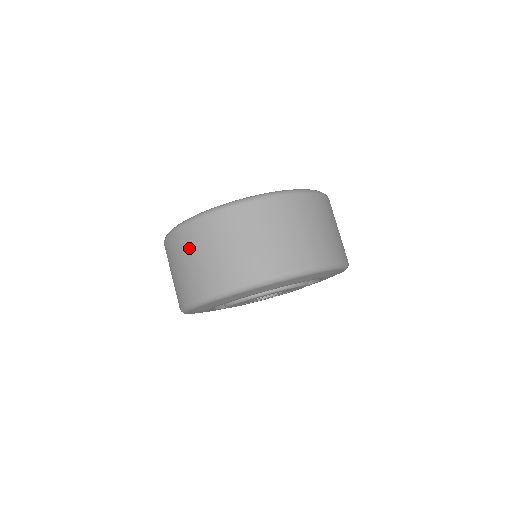
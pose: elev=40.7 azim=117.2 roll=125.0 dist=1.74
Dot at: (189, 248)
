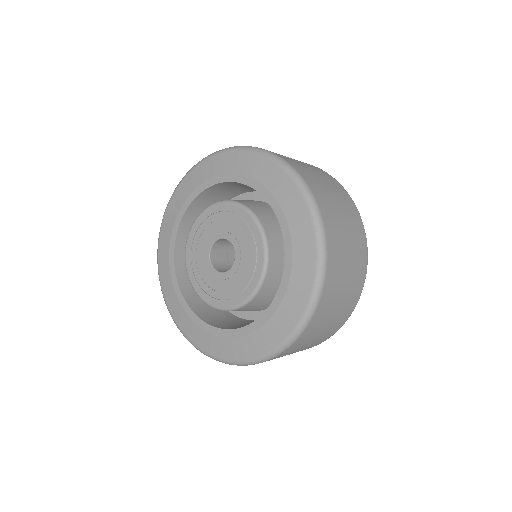
Dot at: occluded
